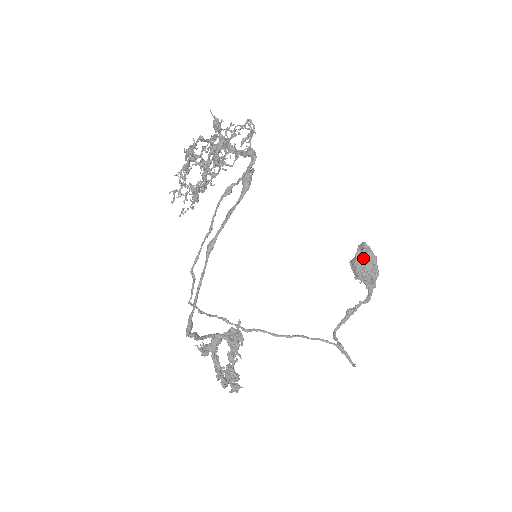
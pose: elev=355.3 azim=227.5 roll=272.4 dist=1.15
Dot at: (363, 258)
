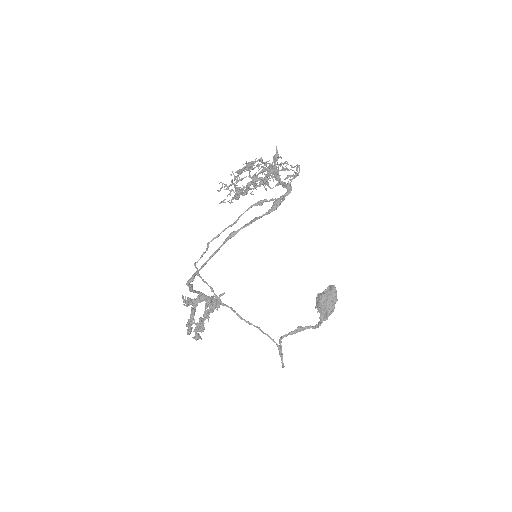
Dot at: (328, 296)
